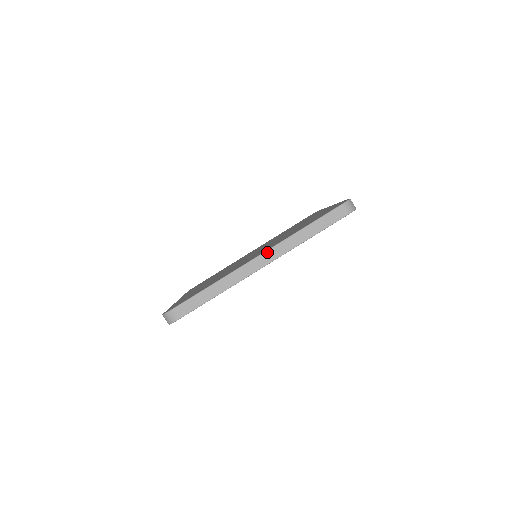
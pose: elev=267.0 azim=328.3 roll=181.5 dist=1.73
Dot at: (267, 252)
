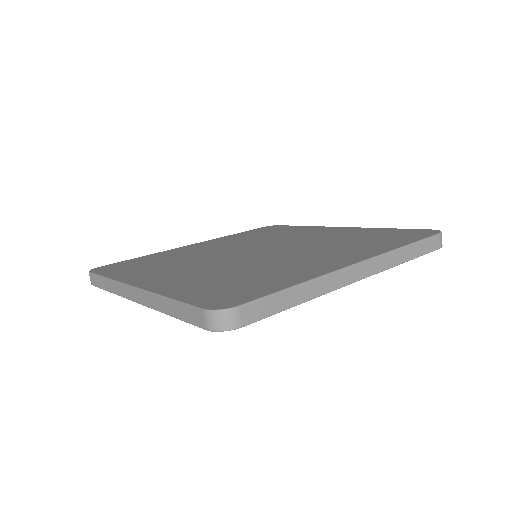
Dot at: (370, 260)
